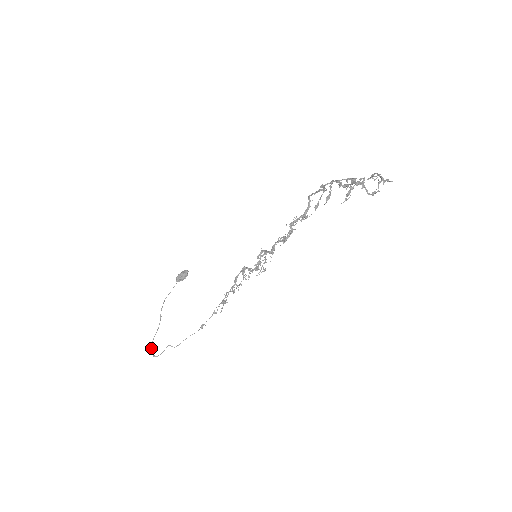
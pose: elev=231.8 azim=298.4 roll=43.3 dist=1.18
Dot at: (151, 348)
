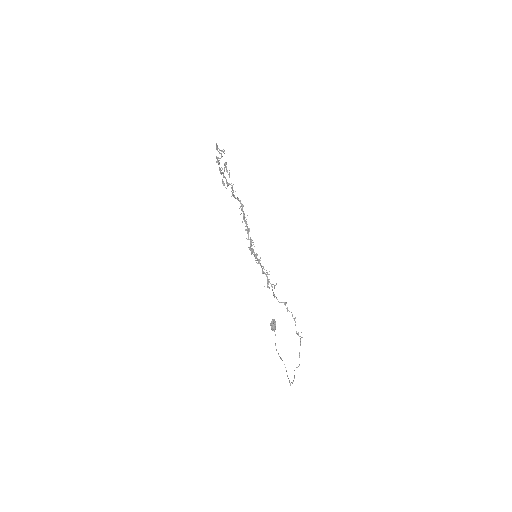
Dot at: (289, 381)
